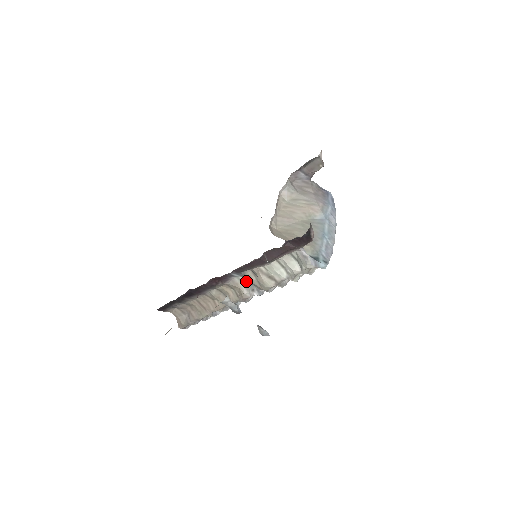
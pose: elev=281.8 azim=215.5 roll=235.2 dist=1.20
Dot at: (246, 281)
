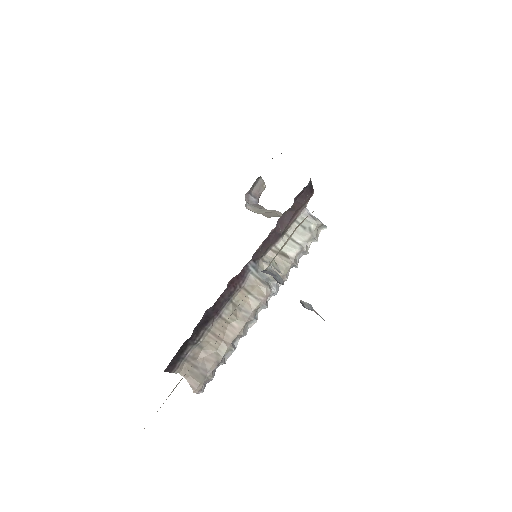
Dot at: (261, 277)
